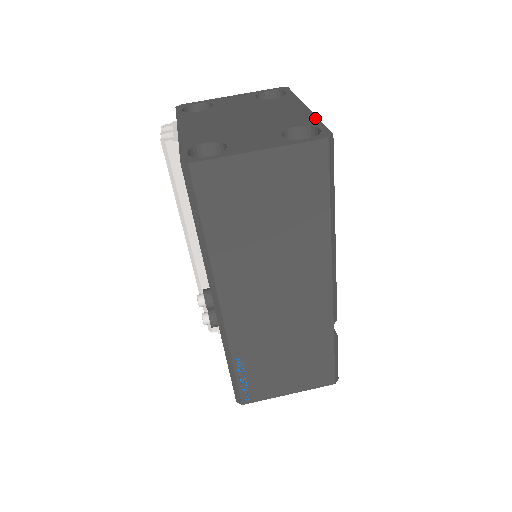
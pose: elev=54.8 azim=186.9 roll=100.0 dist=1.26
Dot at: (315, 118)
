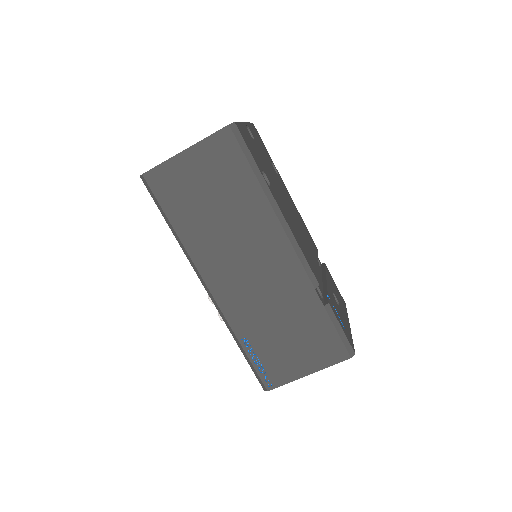
Dot at: occluded
